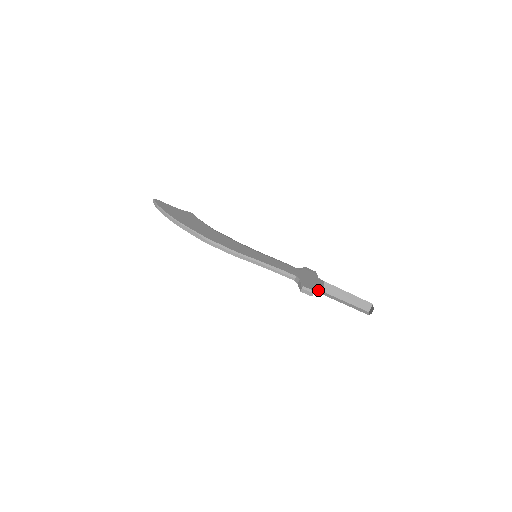
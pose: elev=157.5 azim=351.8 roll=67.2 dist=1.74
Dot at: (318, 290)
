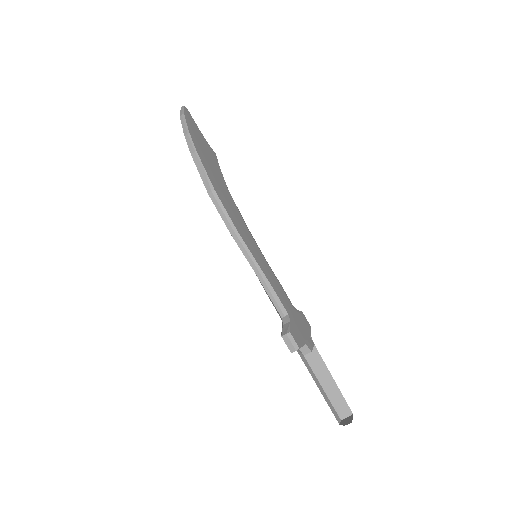
Dot at: (302, 350)
